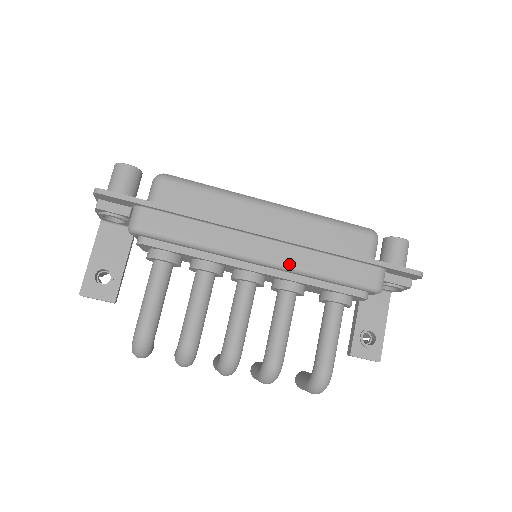
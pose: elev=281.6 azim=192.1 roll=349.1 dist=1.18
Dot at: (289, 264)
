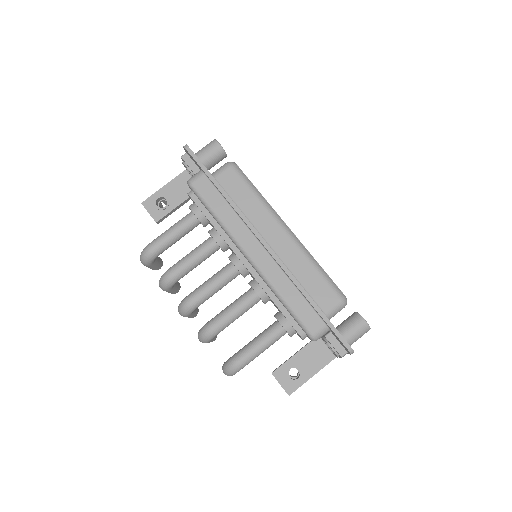
Dot at: (264, 272)
